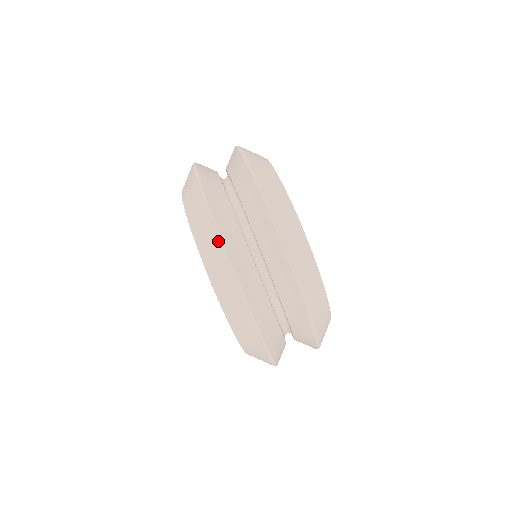
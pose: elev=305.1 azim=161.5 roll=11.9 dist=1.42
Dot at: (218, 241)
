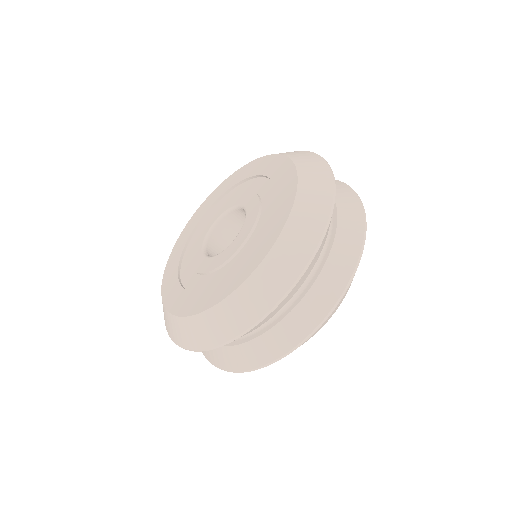
Dot at: (307, 261)
